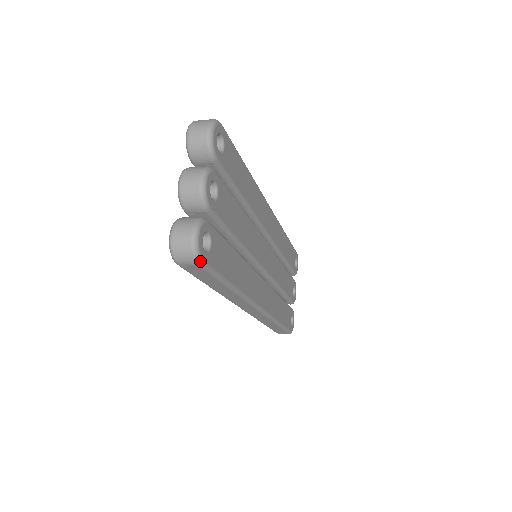
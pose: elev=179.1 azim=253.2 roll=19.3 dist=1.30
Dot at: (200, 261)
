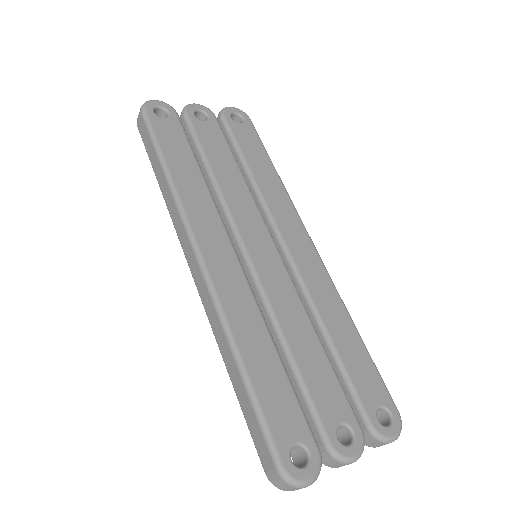
Dot at: (143, 108)
